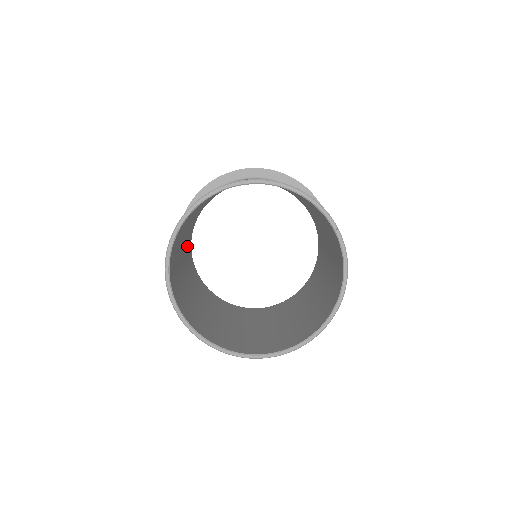
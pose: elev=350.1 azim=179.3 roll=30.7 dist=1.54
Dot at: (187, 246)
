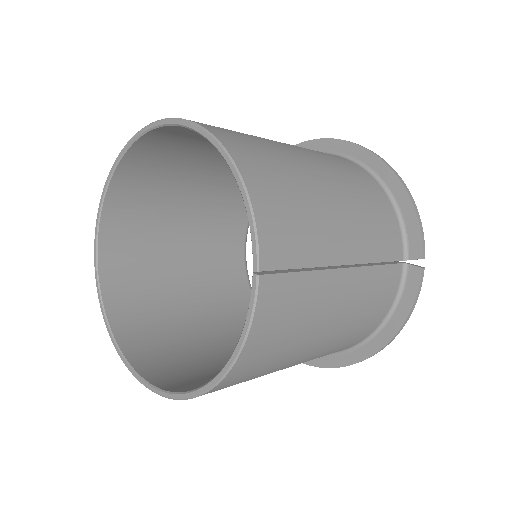
Dot at: (228, 200)
